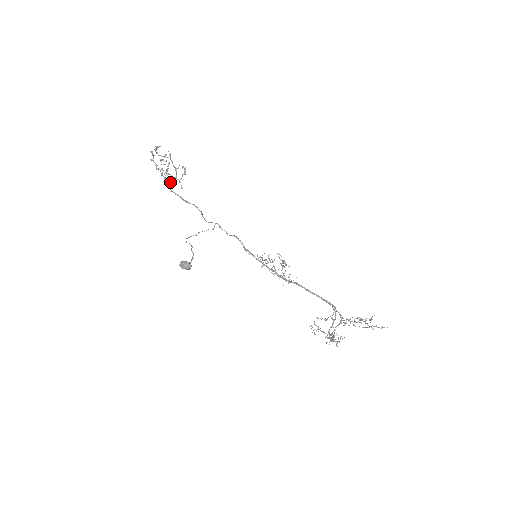
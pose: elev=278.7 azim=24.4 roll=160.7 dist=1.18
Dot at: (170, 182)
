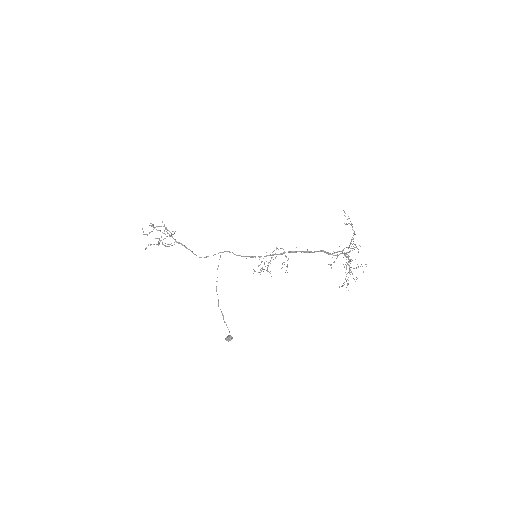
Dot at: (173, 238)
